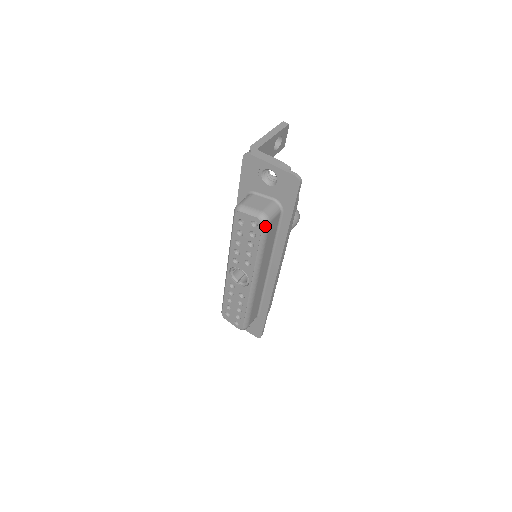
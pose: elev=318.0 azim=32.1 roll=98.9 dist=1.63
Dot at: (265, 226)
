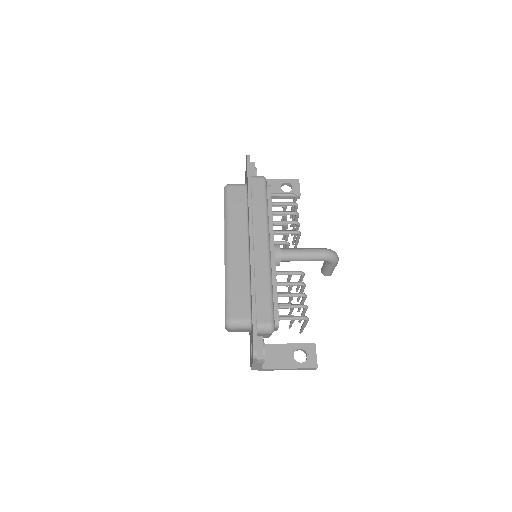
Dot at: (226, 189)
